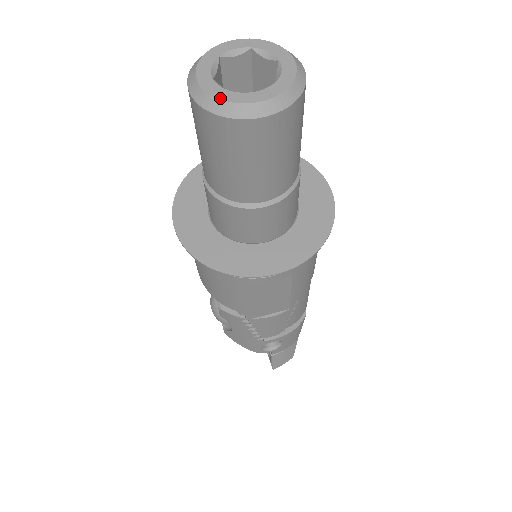
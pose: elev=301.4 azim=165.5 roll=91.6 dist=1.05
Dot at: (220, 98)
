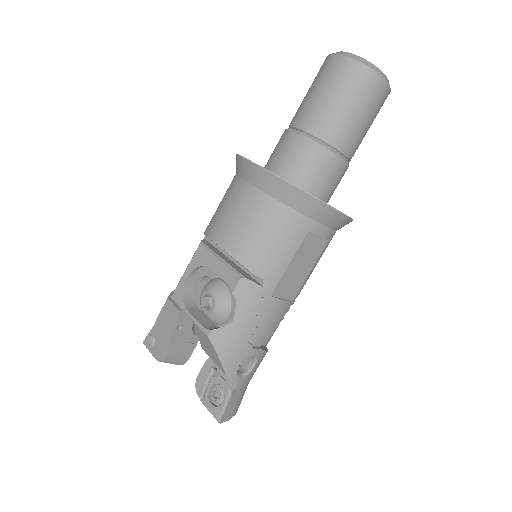
Dot at: (369, 62)
